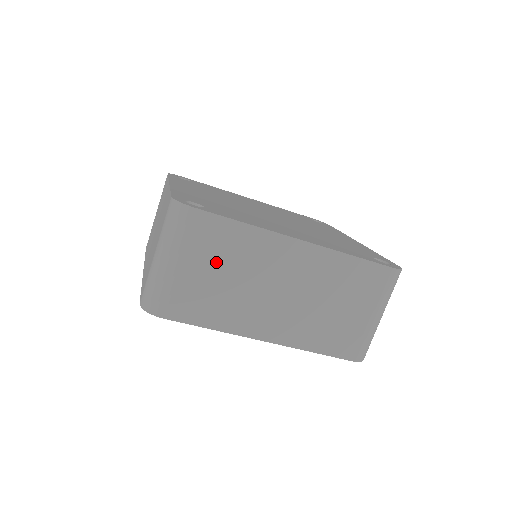
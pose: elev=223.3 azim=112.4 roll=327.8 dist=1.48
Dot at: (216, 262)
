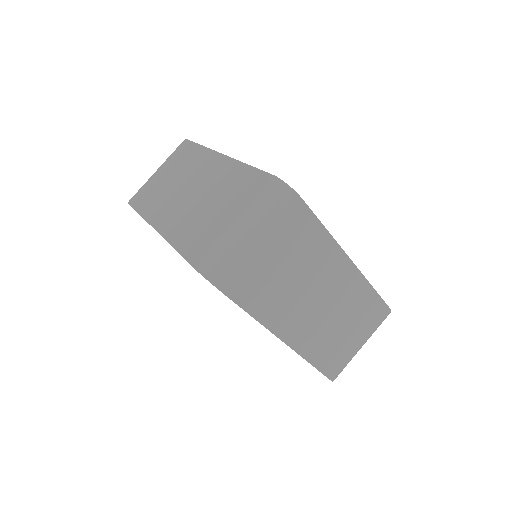
Dot at: (288, 254)
